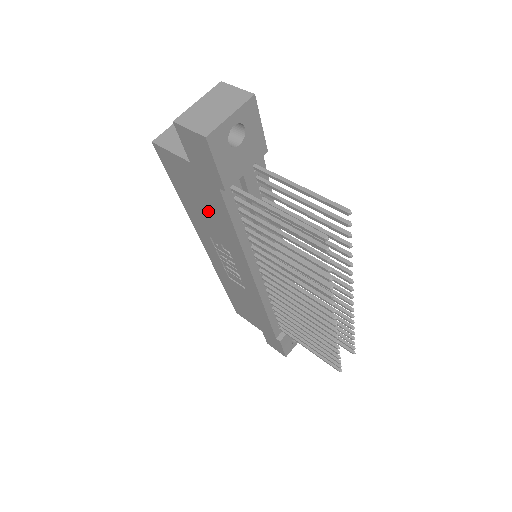
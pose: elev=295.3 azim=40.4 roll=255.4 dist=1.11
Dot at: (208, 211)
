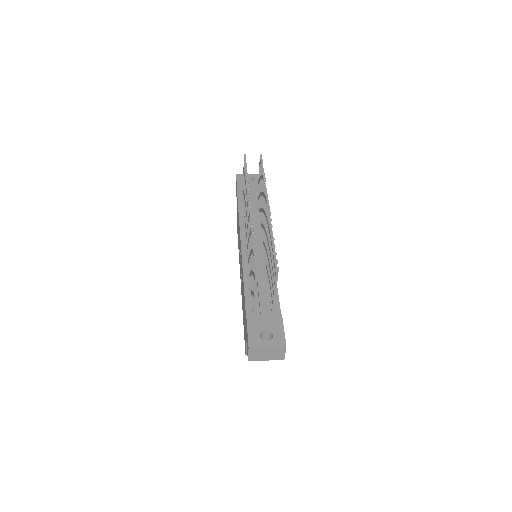
Dot at: occluded
